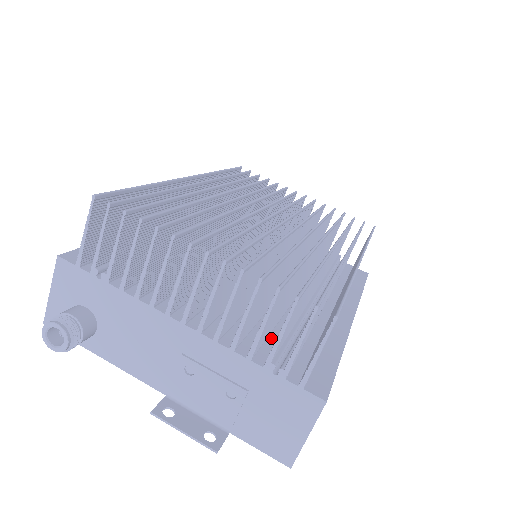
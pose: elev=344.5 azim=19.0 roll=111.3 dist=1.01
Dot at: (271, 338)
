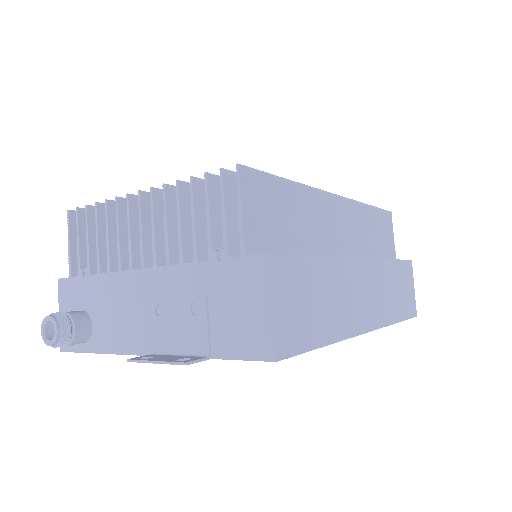
Dot at: occluded
